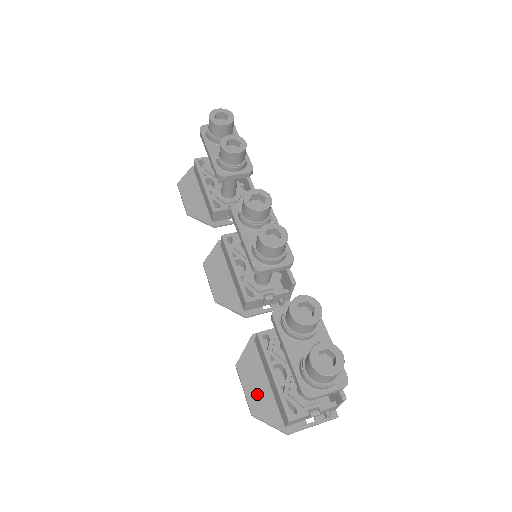
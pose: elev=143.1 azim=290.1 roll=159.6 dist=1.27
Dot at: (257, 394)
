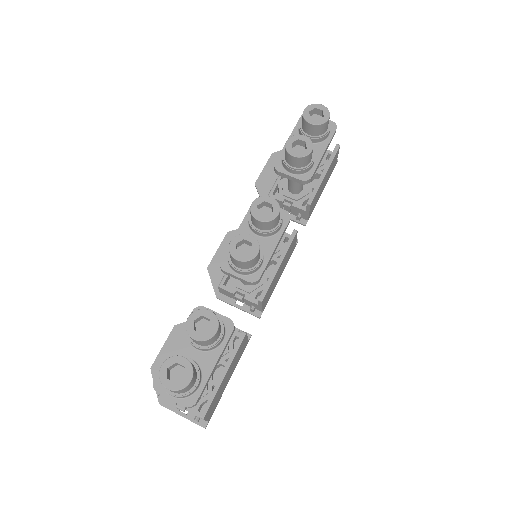
Dot at: occluded
